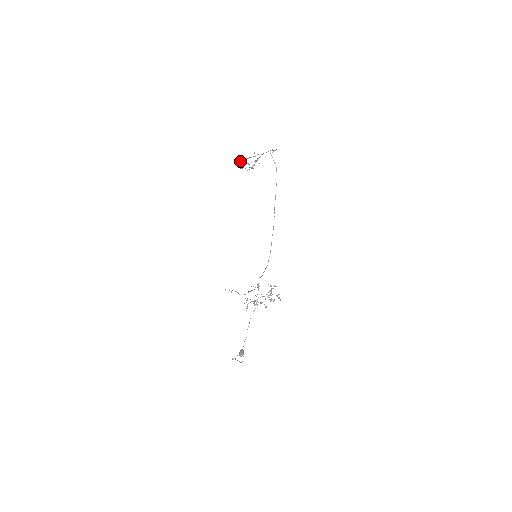
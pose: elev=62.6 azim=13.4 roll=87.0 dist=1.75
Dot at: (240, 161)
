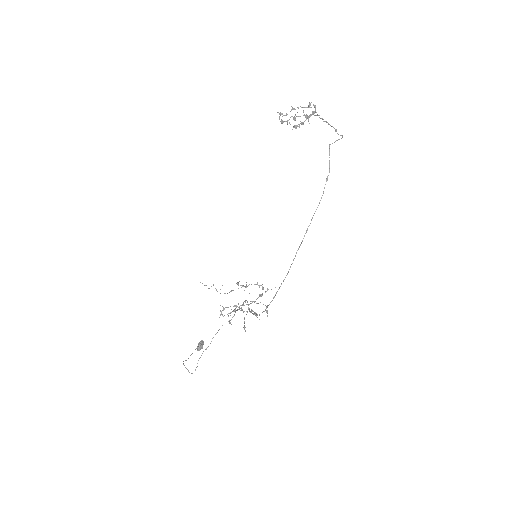
Dot at: occluded
